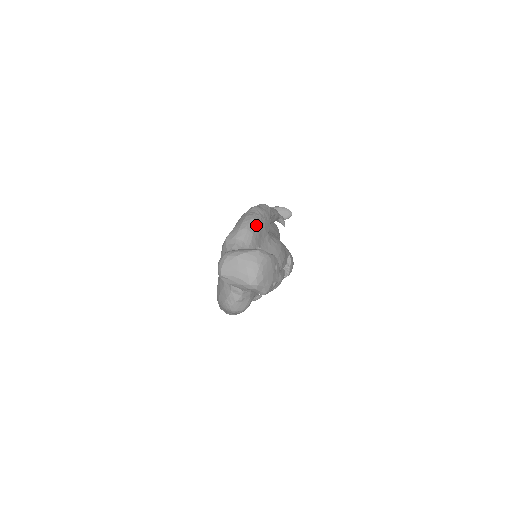
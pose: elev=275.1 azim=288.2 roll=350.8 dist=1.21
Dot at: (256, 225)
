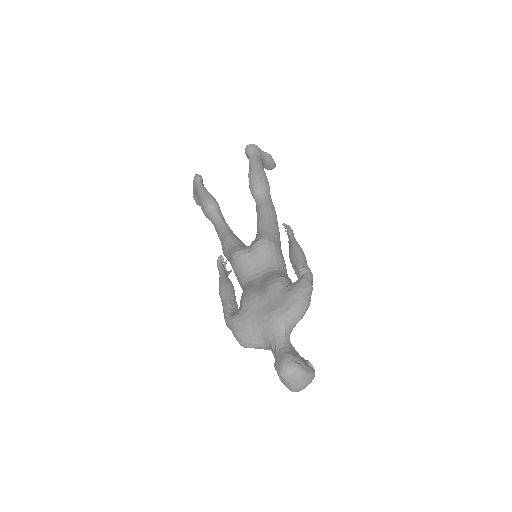
Dot at: occluded
